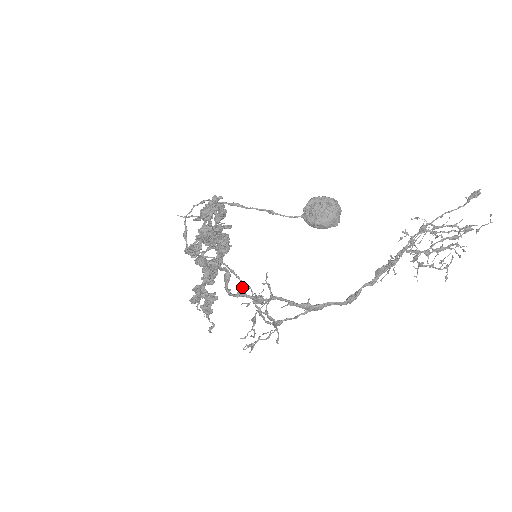
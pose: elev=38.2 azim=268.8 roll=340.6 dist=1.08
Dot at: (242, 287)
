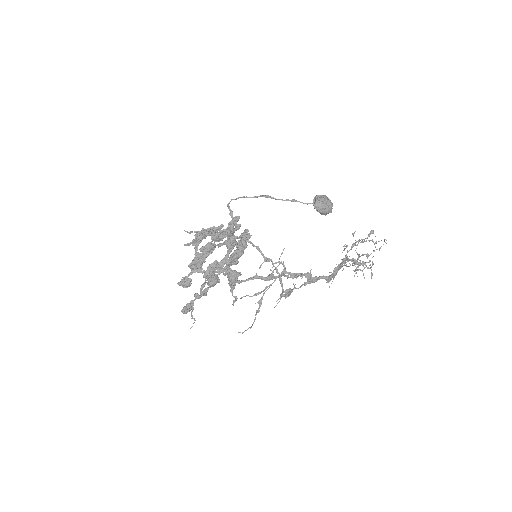
Dot at: (265, 261)
